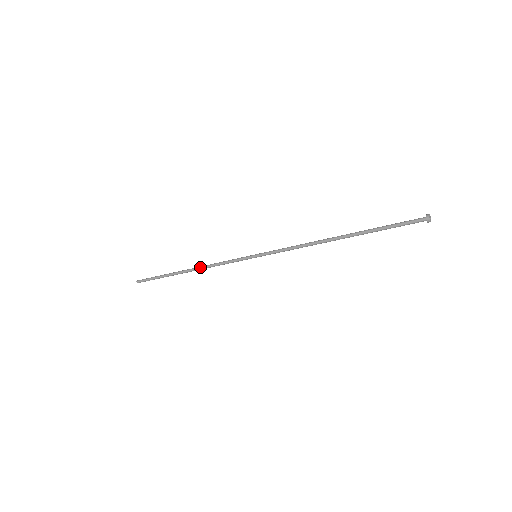
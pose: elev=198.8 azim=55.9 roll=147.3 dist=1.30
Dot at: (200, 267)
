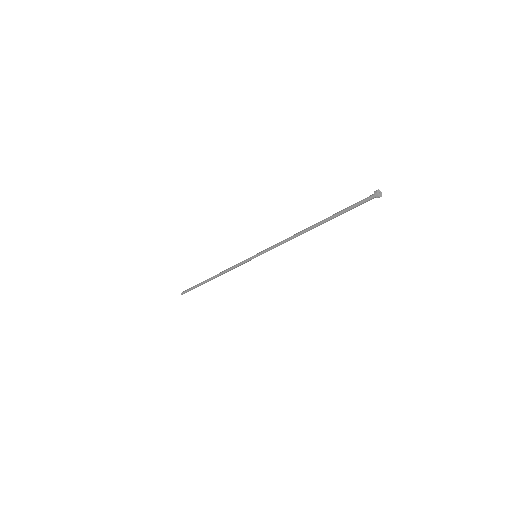
Dot at: (220, 275)
